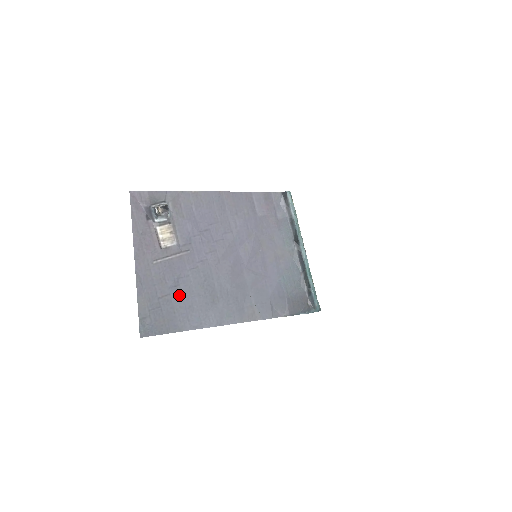
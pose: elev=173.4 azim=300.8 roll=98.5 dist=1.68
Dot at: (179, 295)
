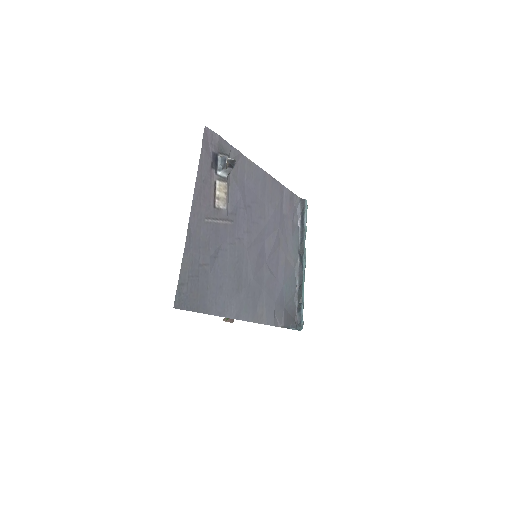
Dot at: (215, 269)
